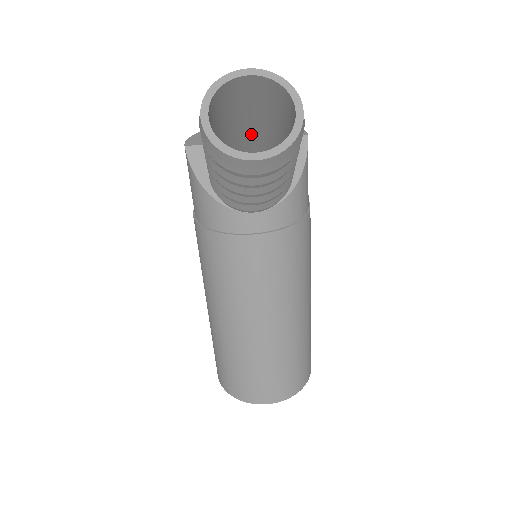
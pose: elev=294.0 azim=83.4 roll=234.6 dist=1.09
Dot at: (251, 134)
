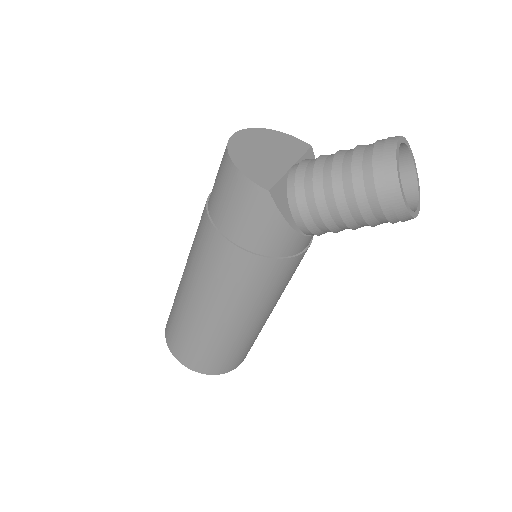
Dot at: occluded
